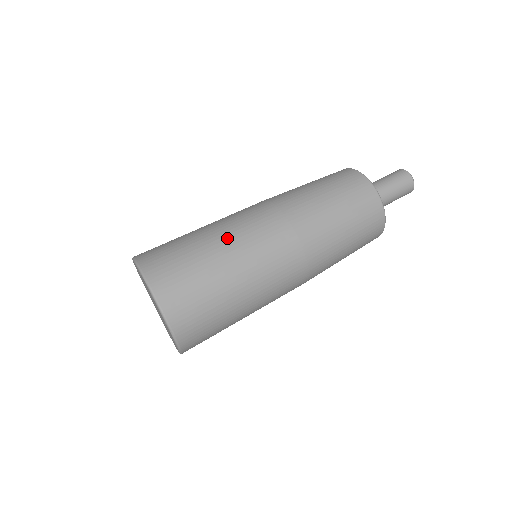
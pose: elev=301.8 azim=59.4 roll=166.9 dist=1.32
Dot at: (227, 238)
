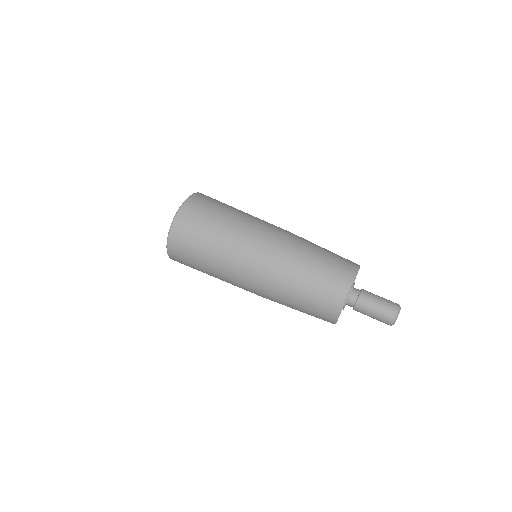
Dot at: (232, 235)
